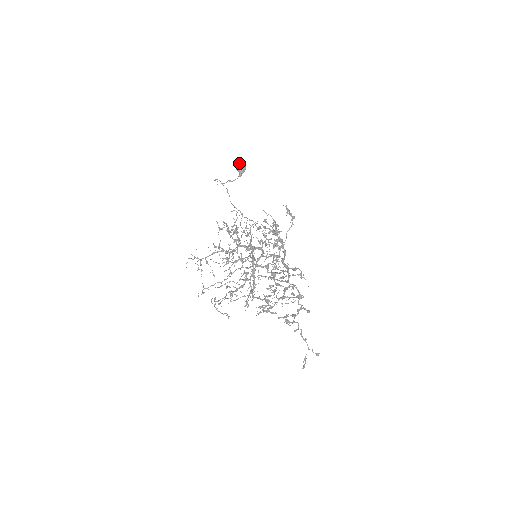
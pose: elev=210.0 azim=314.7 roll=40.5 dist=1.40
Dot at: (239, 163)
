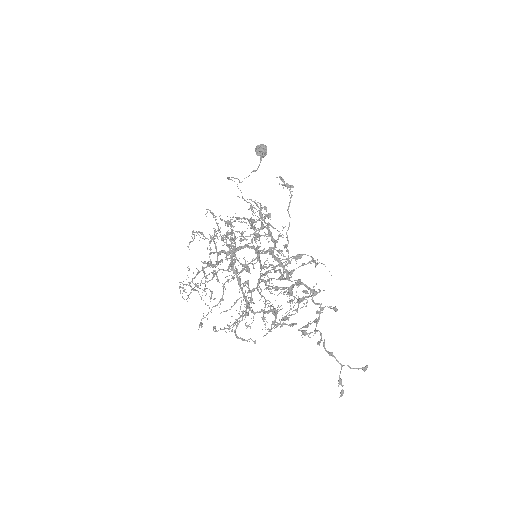
Dot at: (257, 146)
